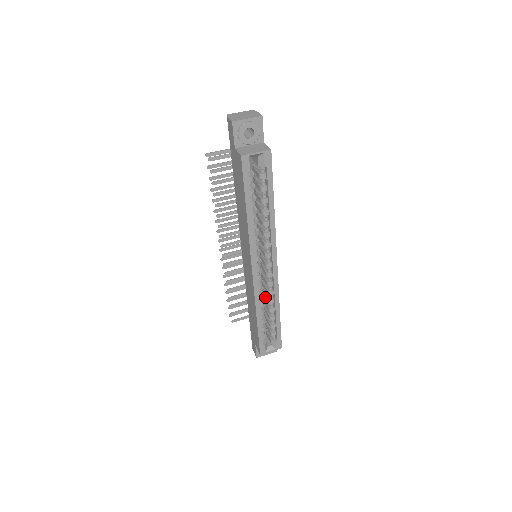
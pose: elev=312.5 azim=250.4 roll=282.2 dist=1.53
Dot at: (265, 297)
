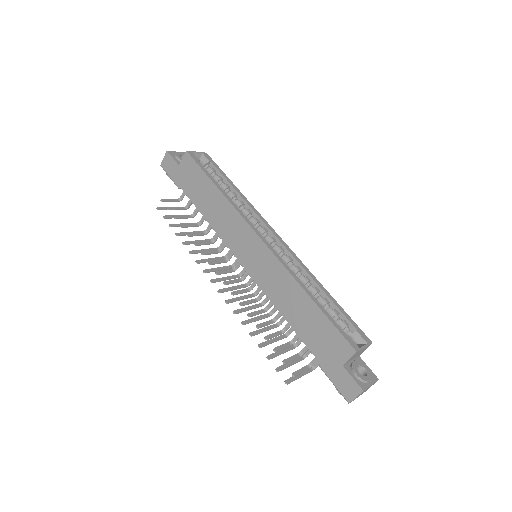
Dot at: occluded
